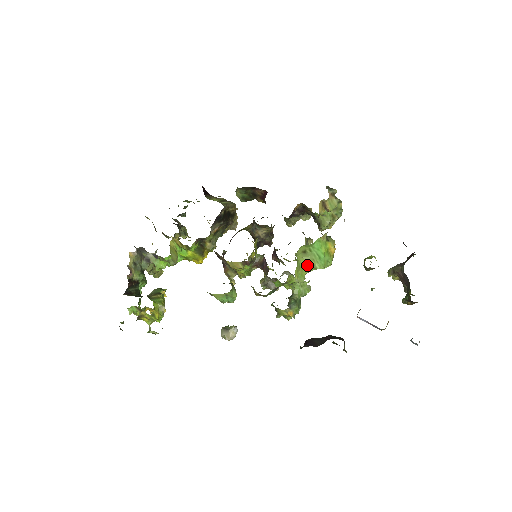
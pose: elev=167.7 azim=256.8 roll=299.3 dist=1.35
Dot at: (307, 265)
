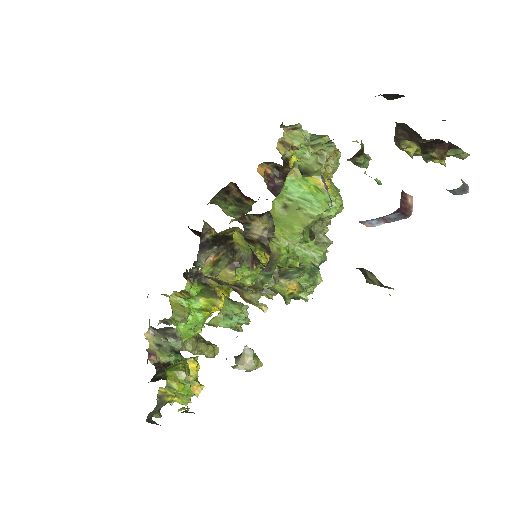
Dot at: (298, 220)
